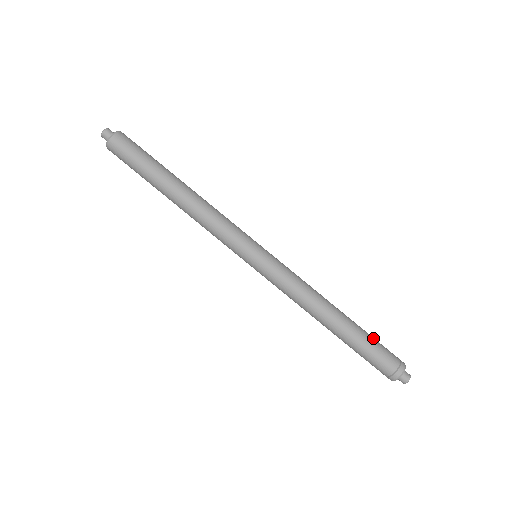
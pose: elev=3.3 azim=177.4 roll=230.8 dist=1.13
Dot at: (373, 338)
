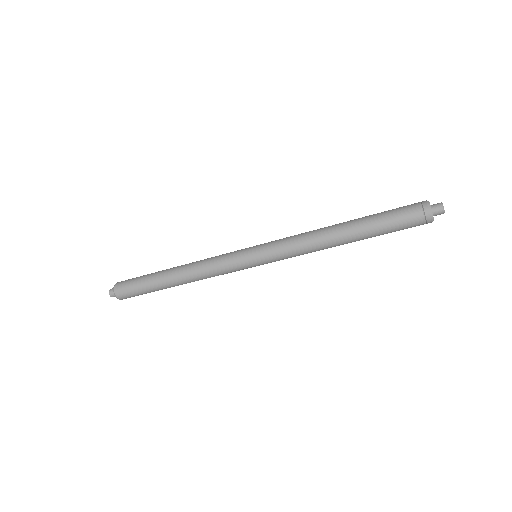
Dot at: occluded
